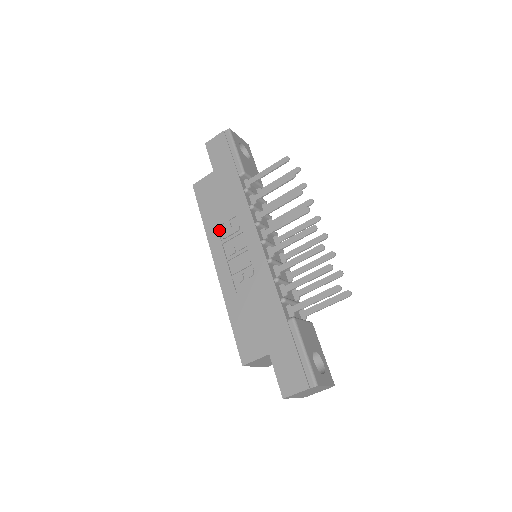
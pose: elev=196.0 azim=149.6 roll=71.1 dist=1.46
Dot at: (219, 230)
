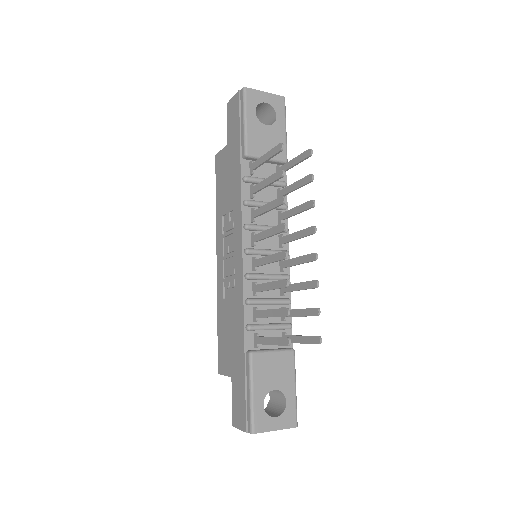
Dot at: (224, 220)
